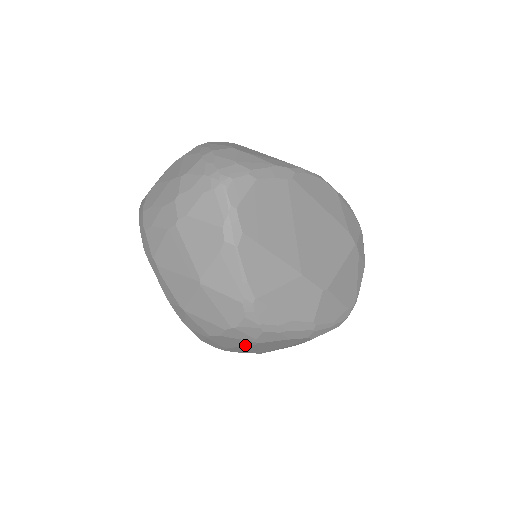
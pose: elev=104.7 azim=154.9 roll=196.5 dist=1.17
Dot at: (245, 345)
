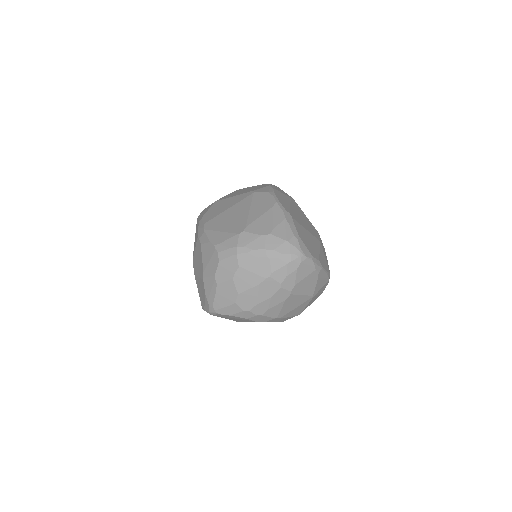
Dot at: occluded
